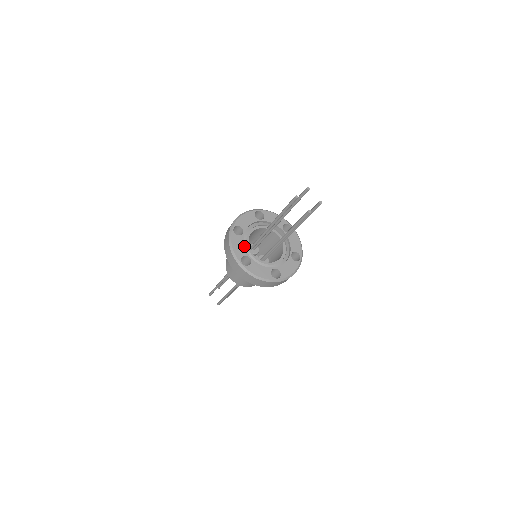
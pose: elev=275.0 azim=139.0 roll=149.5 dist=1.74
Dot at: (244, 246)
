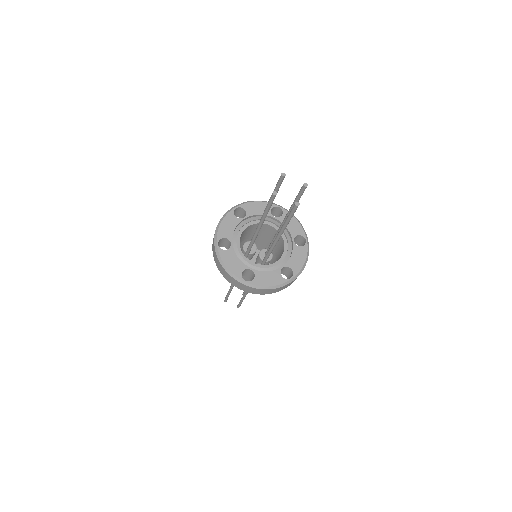
Dot at: (238, 259)
